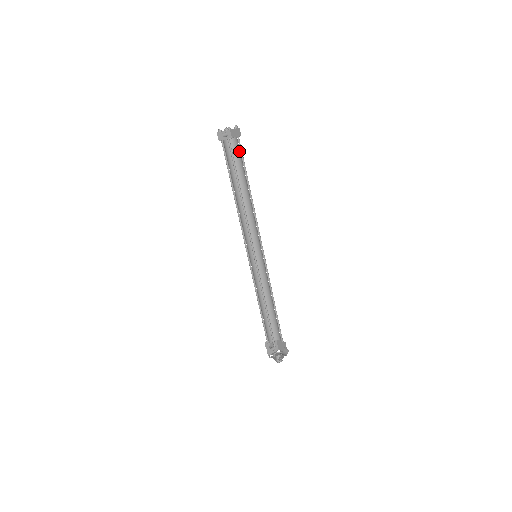
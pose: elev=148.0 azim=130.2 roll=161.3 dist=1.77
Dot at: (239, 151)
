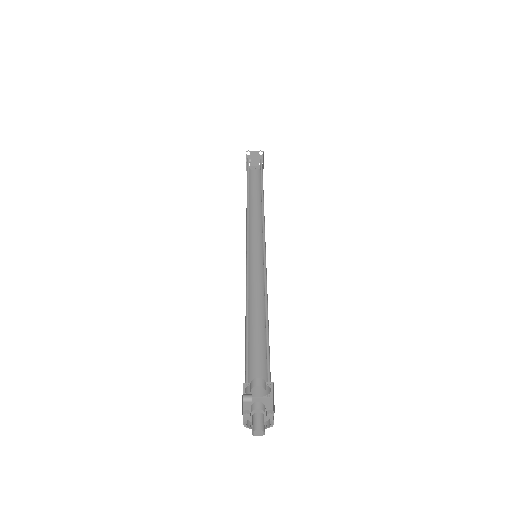
Dot at: occluded
